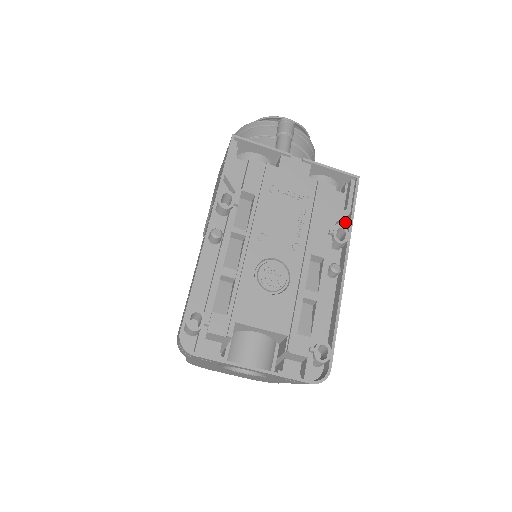
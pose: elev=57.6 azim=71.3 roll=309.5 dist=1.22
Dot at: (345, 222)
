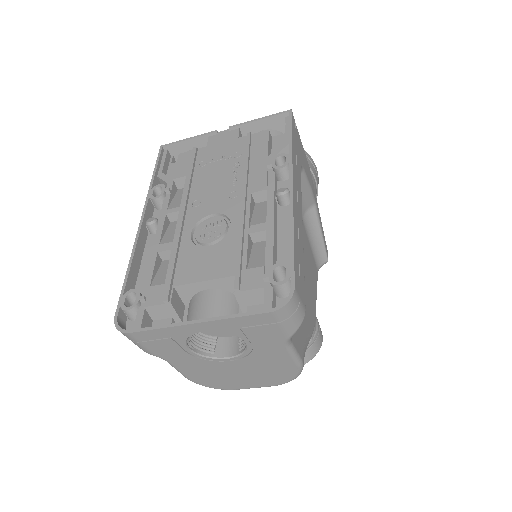
Dot at: occluded
